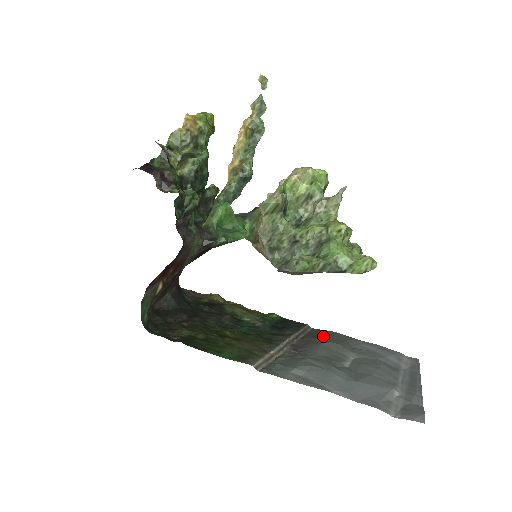
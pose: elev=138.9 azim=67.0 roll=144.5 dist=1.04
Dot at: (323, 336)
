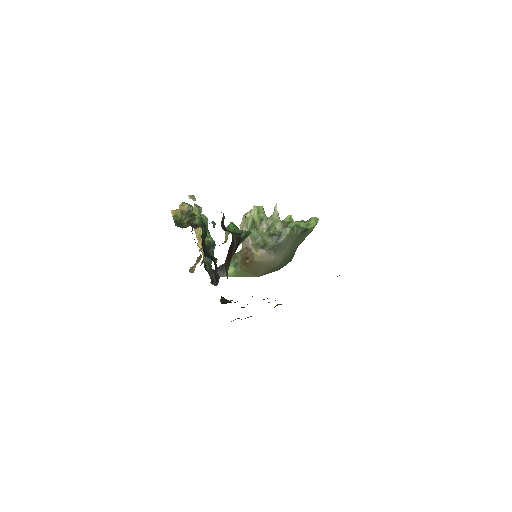
Dot at: occluded
